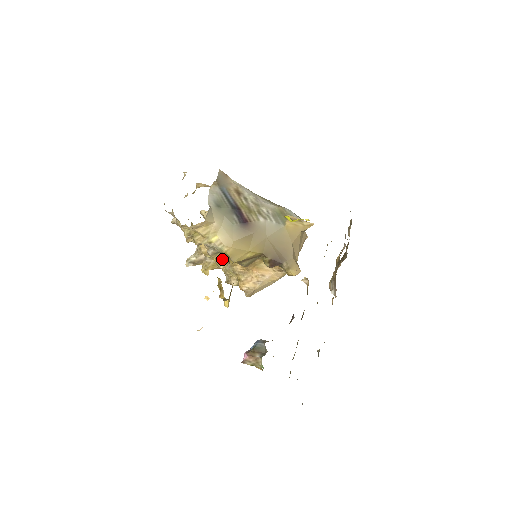
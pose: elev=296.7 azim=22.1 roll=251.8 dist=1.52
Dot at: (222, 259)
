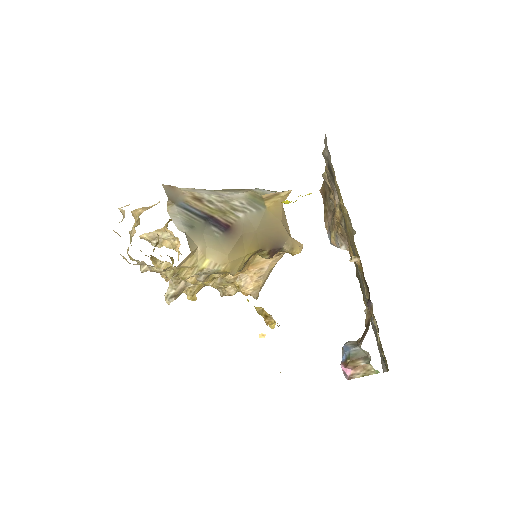
Dot at: occluded
